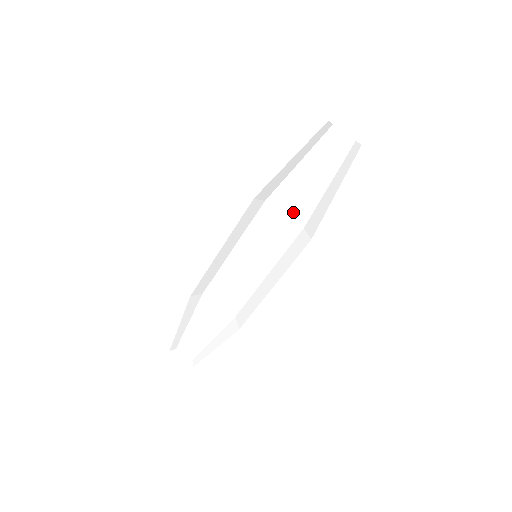
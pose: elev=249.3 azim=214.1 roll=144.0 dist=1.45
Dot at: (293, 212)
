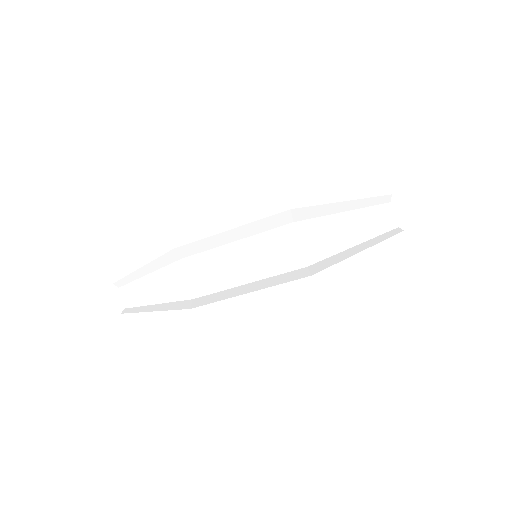
Dot at: (301, 227)
